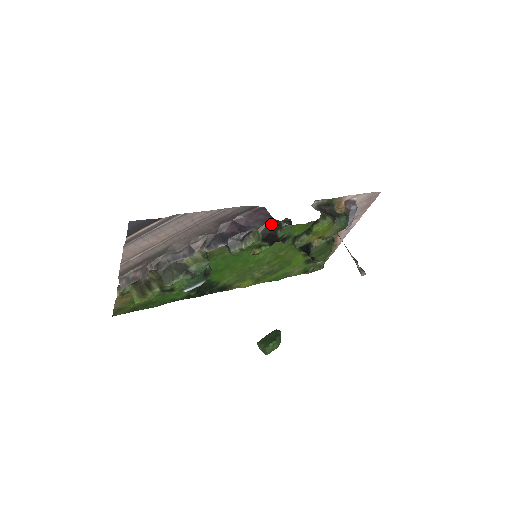
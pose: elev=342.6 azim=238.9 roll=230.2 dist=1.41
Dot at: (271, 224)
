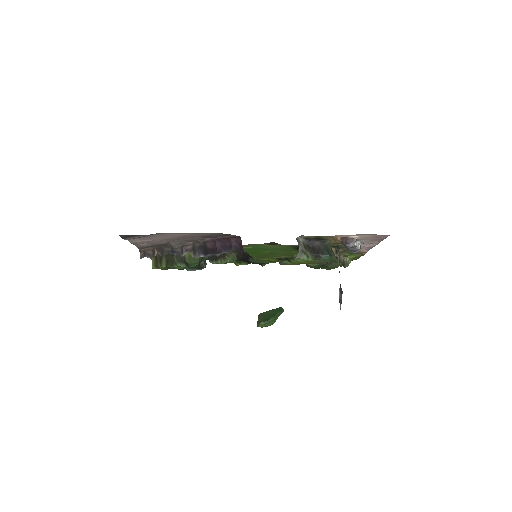
Dot at: (244, 252)
